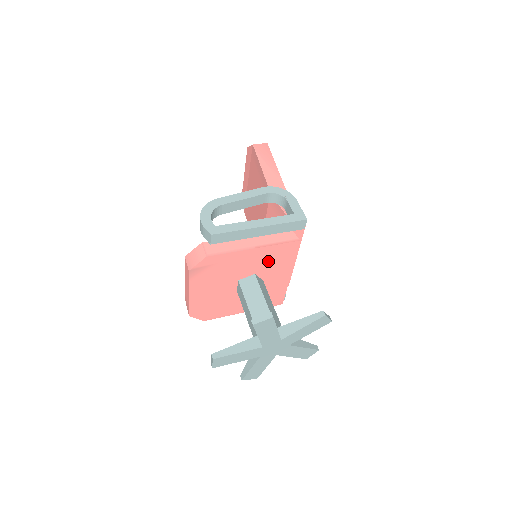
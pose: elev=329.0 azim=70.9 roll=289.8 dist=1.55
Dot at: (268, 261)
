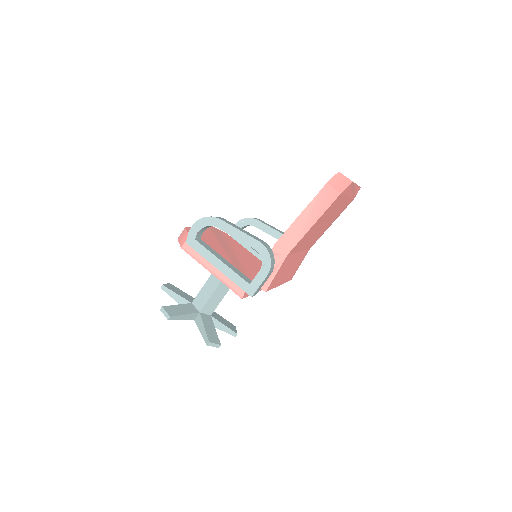
Dot at: occluded
